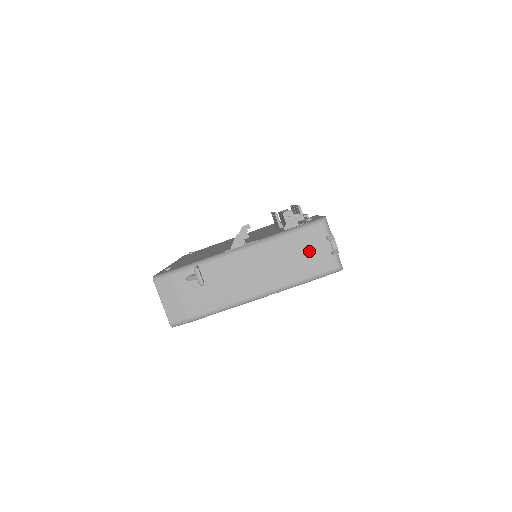
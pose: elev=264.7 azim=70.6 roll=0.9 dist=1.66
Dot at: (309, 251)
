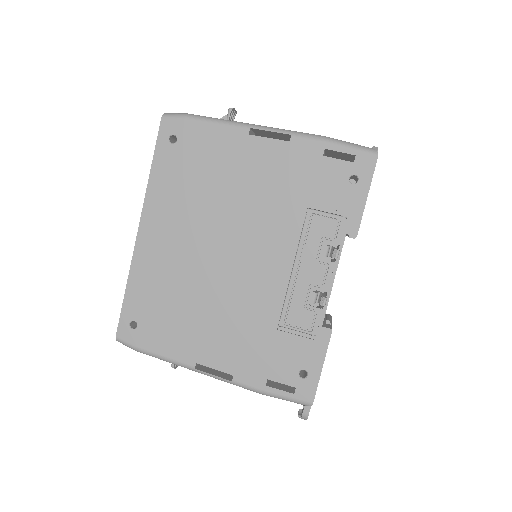
Dot at: occluded
